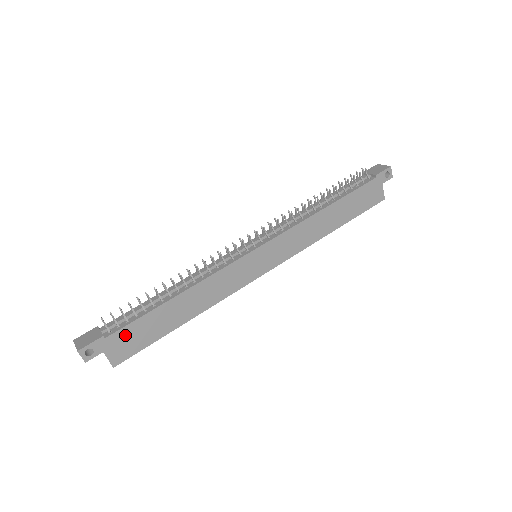
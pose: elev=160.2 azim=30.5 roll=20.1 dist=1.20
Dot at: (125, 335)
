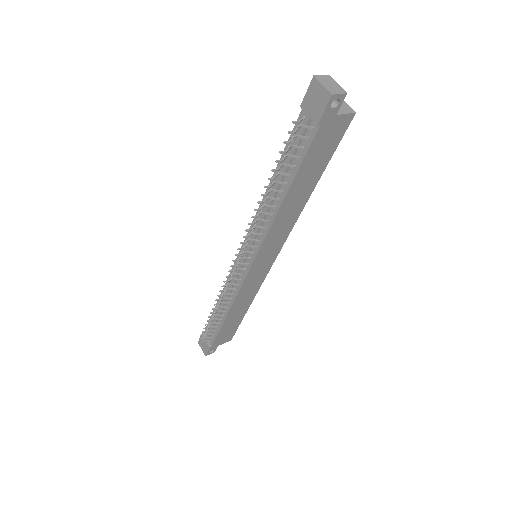
Dot at: (220, 338)
